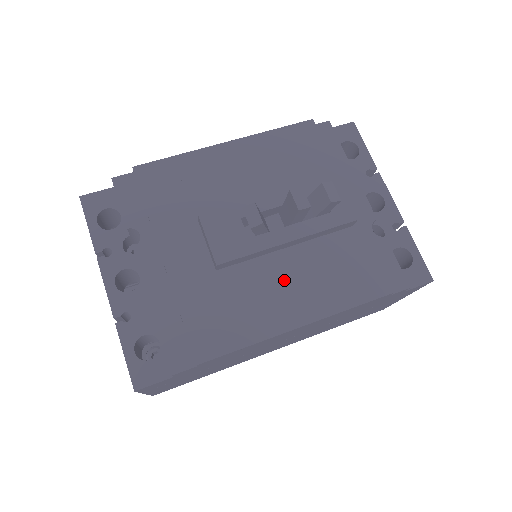
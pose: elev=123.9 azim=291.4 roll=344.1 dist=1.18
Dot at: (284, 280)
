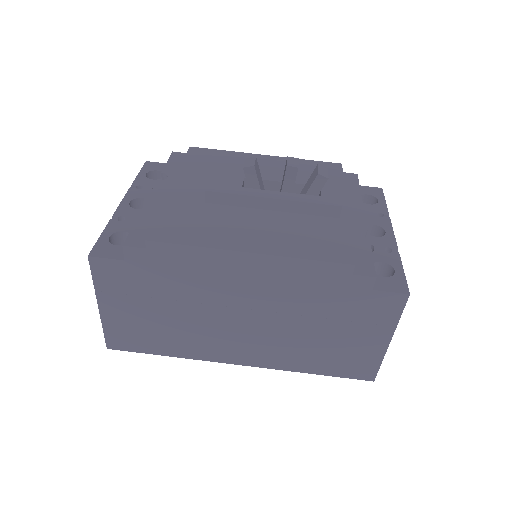
Dot at: (256, 225)
